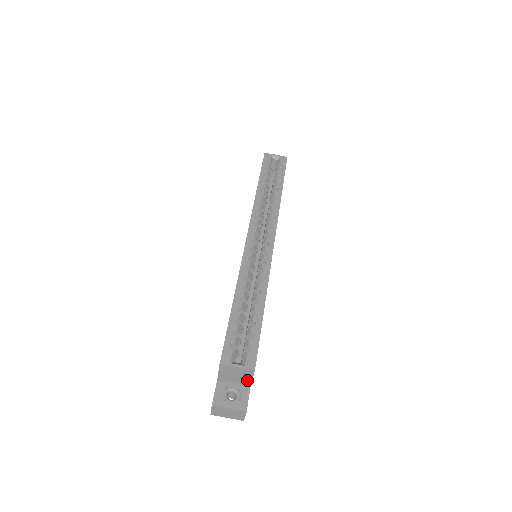
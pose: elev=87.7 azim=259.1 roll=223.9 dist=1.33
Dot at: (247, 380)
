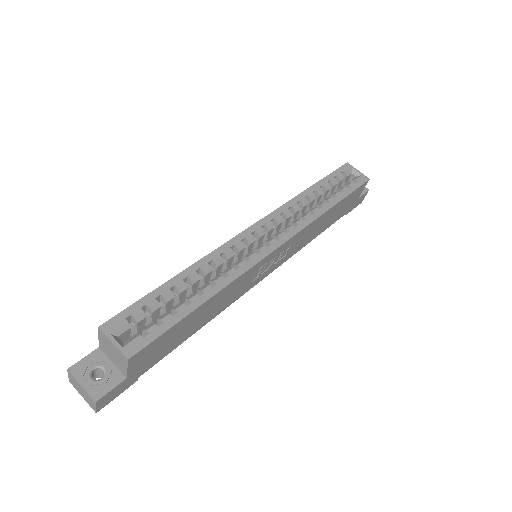
Dot at: (123, 368)
